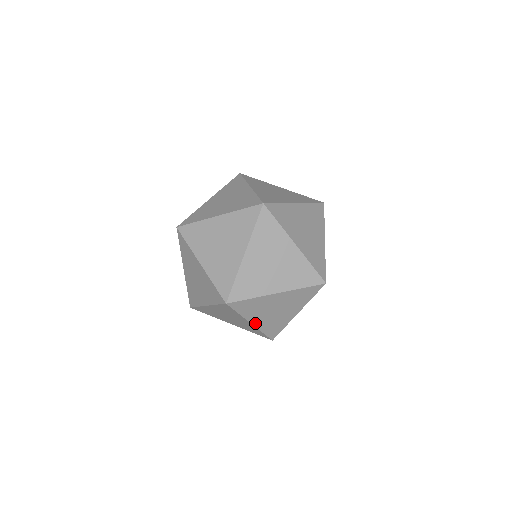
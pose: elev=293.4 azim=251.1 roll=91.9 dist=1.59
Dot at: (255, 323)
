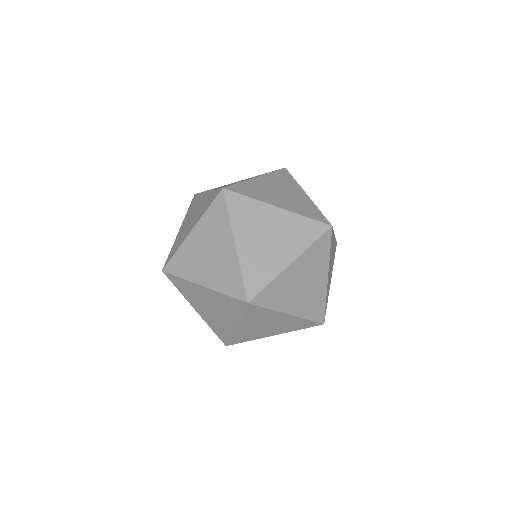
Dot at: (199, 312)
